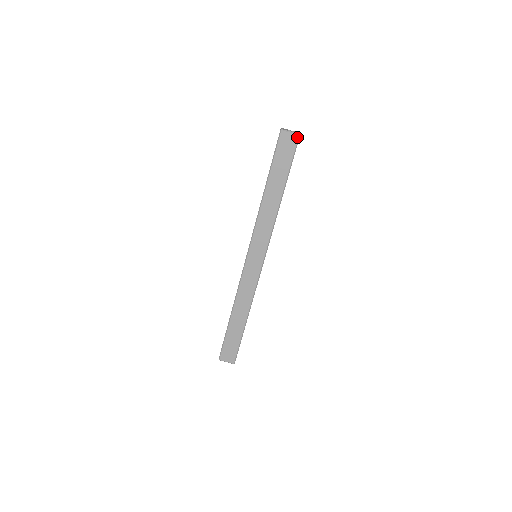
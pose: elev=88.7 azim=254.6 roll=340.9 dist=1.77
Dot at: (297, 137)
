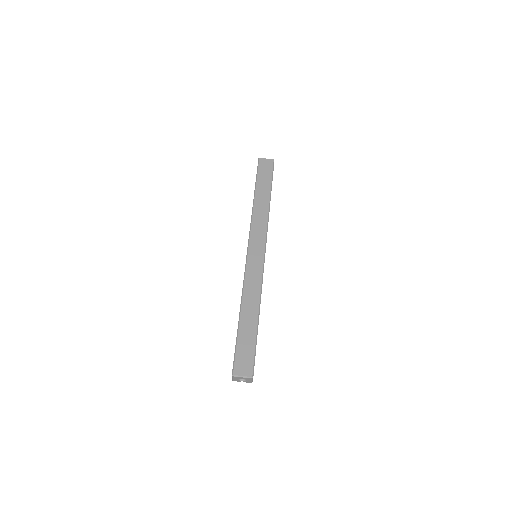
Dot at: (272, 161)
